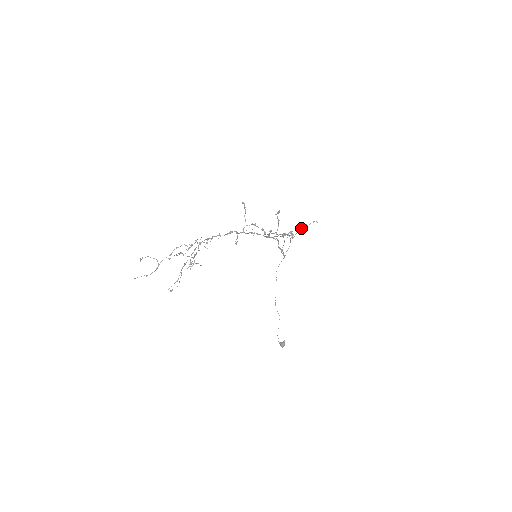
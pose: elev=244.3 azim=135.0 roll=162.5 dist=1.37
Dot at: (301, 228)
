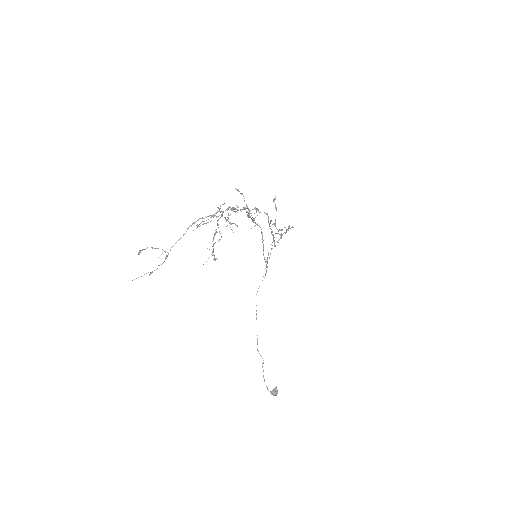
Dot at: (283, 233)
